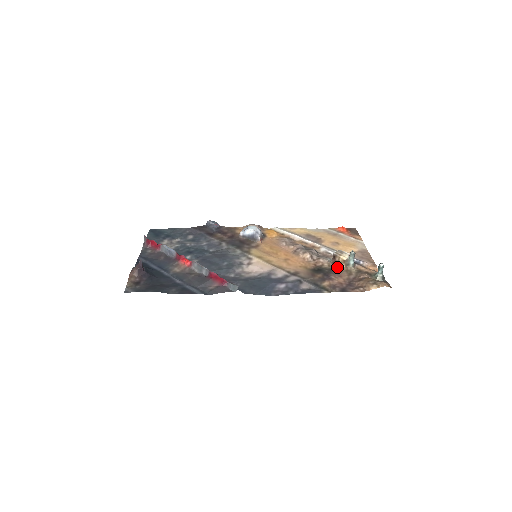
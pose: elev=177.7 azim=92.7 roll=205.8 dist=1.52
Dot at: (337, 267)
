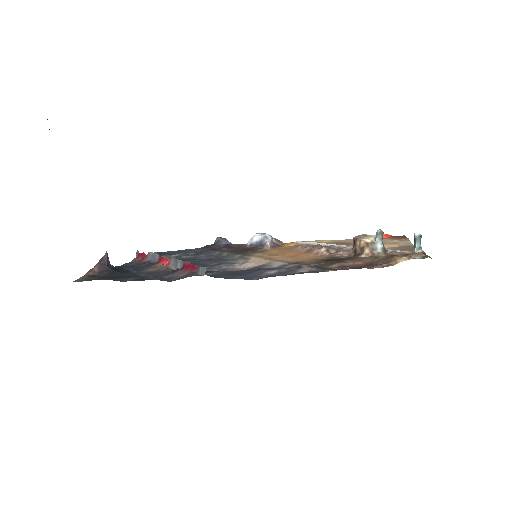
Dot at: (359, 255)
